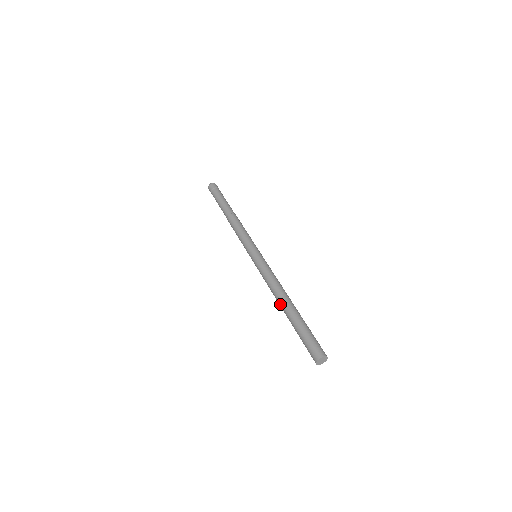
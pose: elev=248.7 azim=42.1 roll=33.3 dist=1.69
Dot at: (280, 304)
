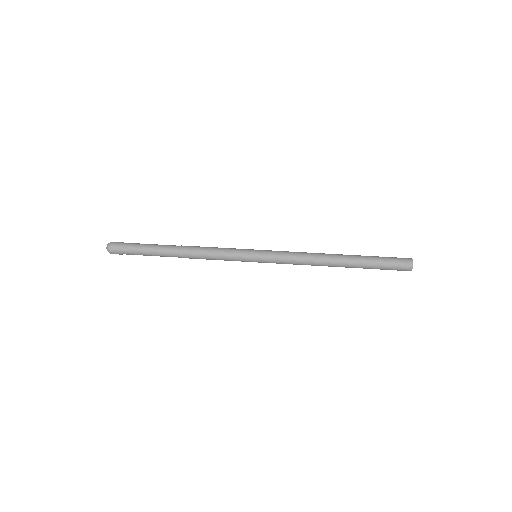
Dot at: (334, 264)
